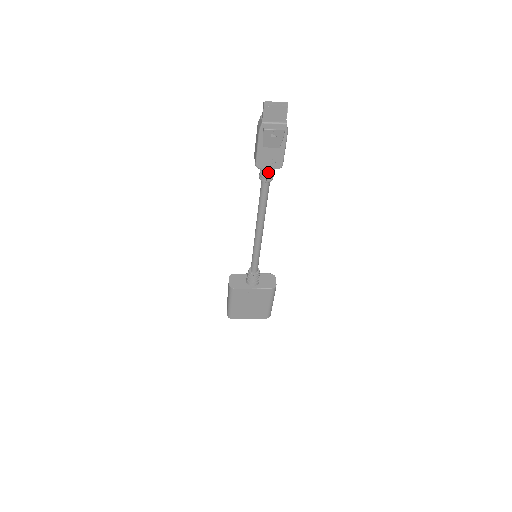
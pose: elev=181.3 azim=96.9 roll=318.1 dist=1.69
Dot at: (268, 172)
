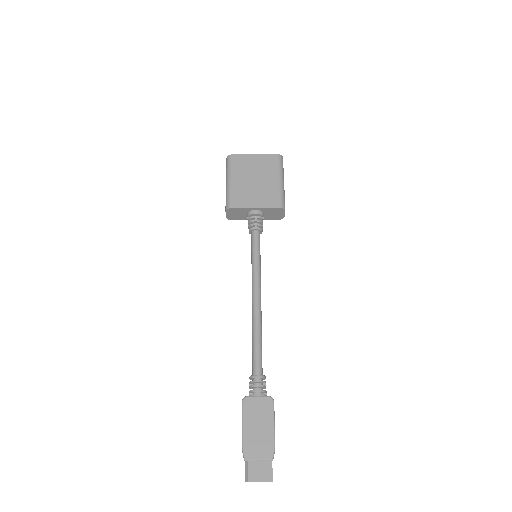
Dot at: occluded
